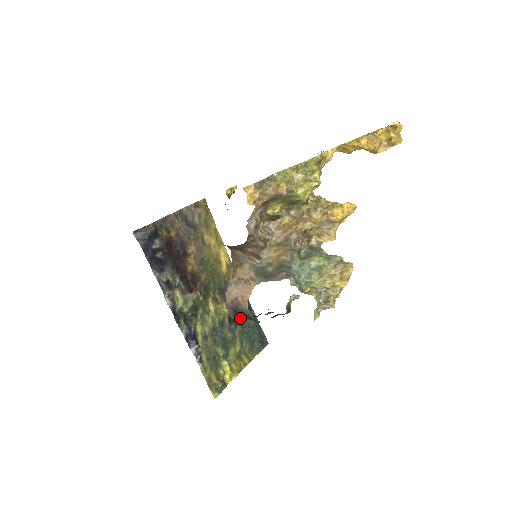
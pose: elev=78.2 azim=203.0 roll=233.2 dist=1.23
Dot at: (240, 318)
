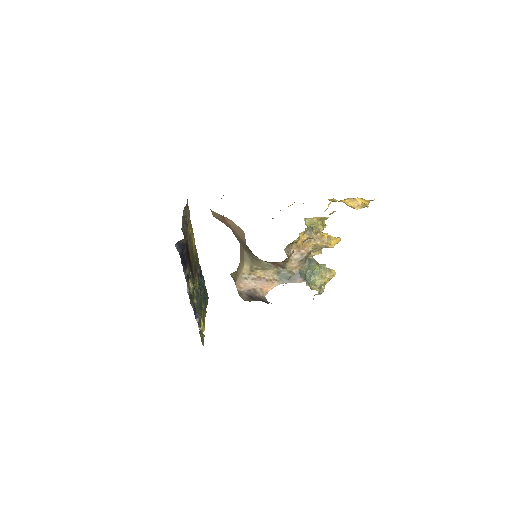
Dot at: (252, 300)
